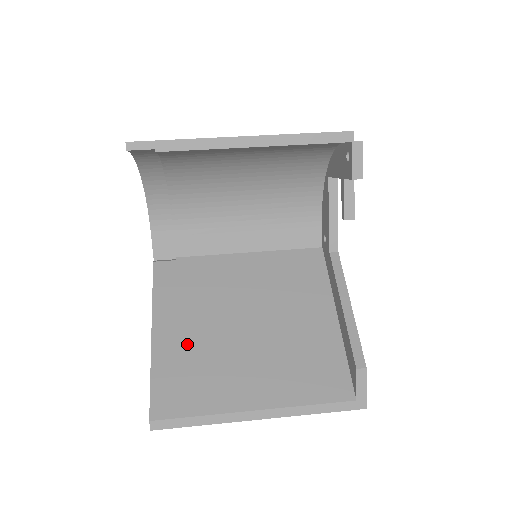
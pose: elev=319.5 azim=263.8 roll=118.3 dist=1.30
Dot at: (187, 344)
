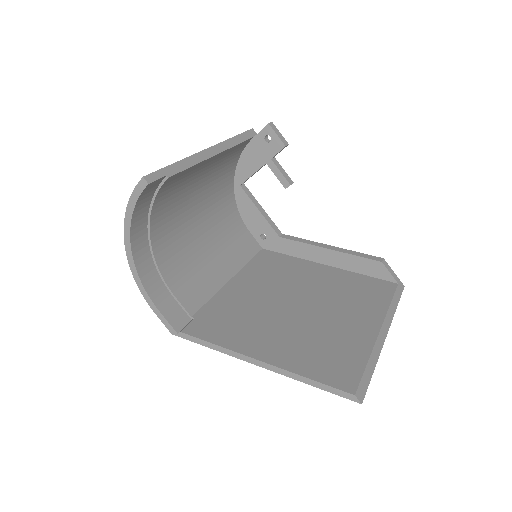
Dot at: (291, 343)
